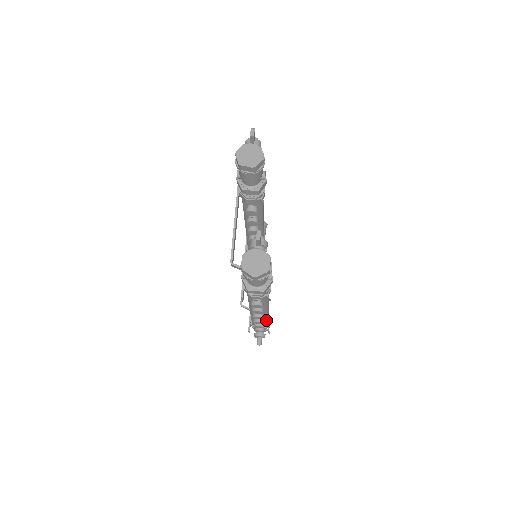
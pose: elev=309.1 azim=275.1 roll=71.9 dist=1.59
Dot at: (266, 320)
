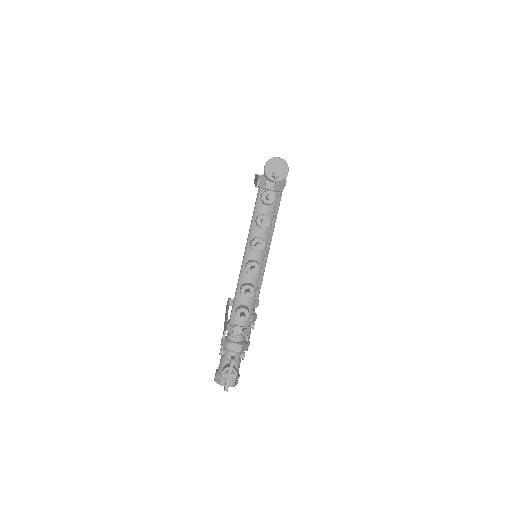
Dot at: occluded
